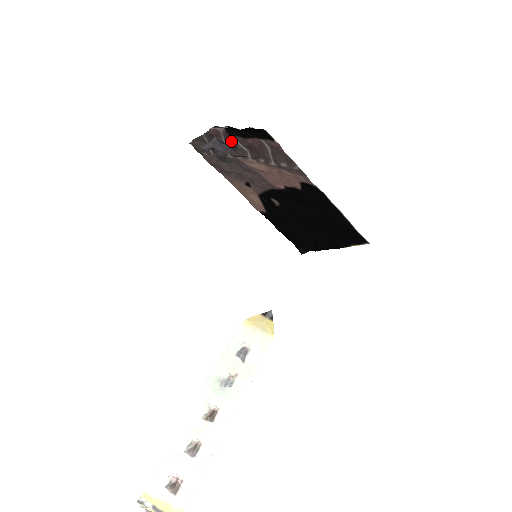
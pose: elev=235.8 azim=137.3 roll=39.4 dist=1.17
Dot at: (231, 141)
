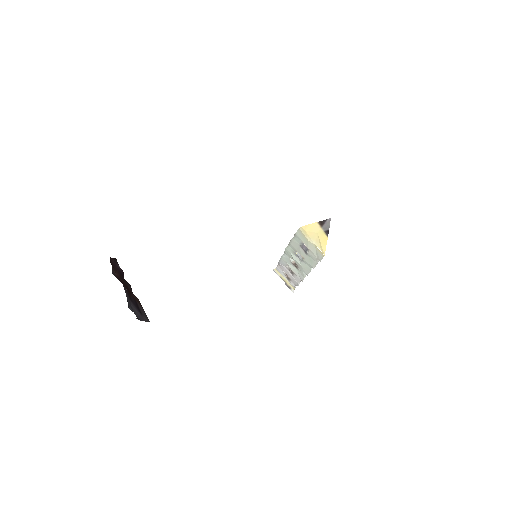
Dot at: occluded
